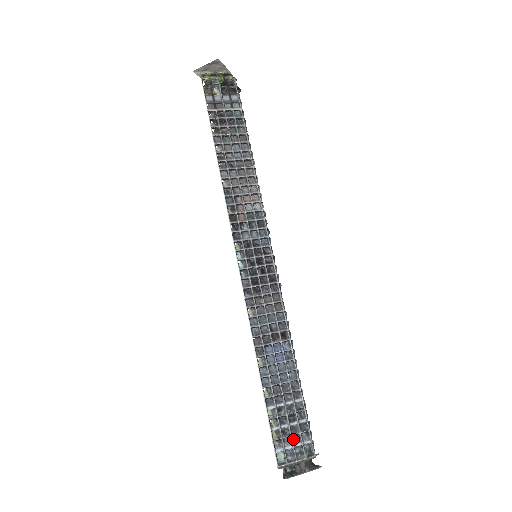
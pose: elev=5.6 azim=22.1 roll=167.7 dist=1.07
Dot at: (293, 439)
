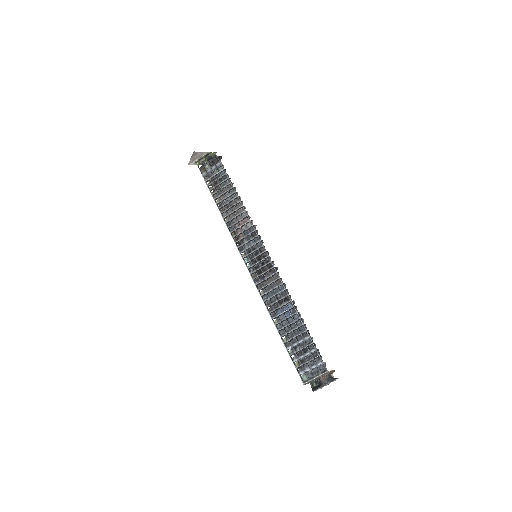
Dot at: (310, 364)
